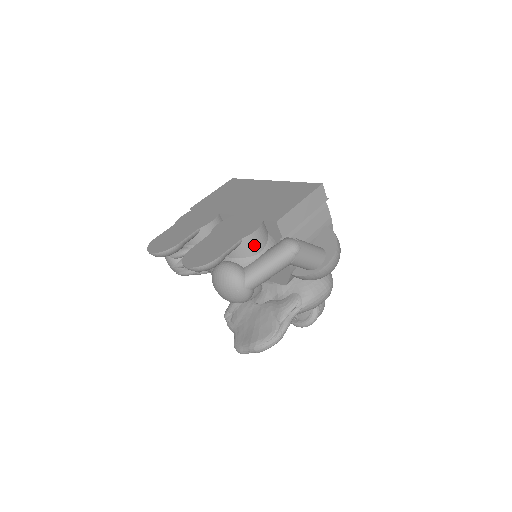
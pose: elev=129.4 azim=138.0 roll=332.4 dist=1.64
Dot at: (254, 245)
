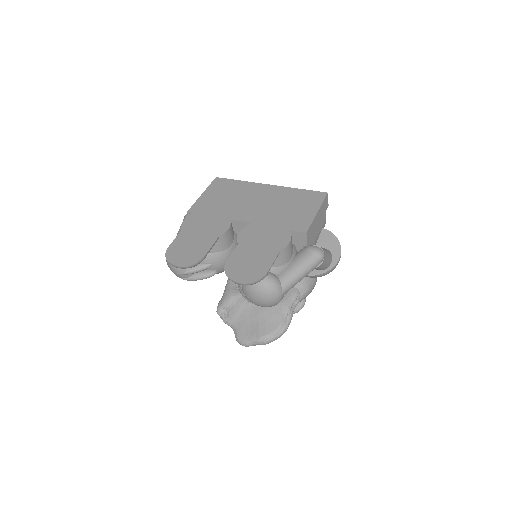
Dot at: (287, 255)
